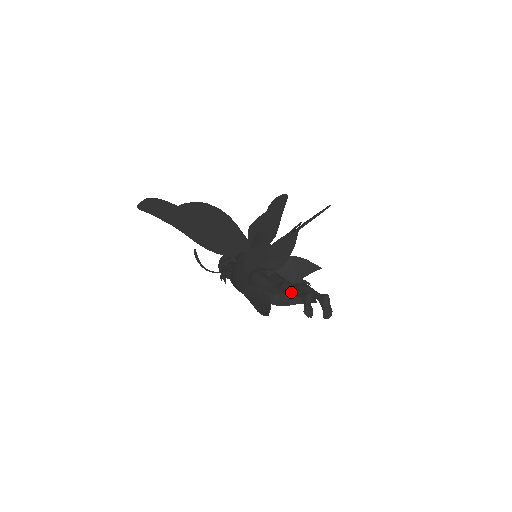
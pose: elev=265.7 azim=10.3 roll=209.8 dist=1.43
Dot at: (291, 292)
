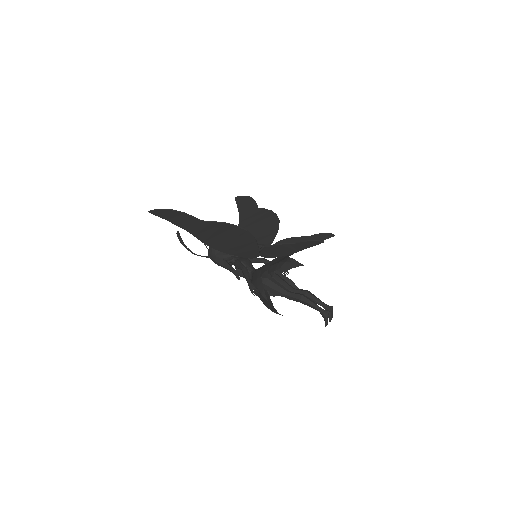
Dot at: (309, 305)
